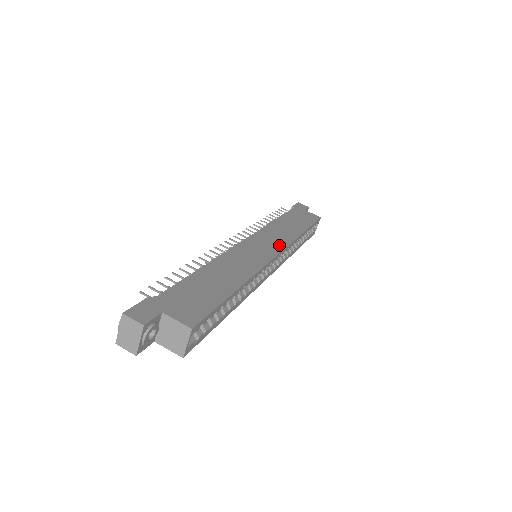
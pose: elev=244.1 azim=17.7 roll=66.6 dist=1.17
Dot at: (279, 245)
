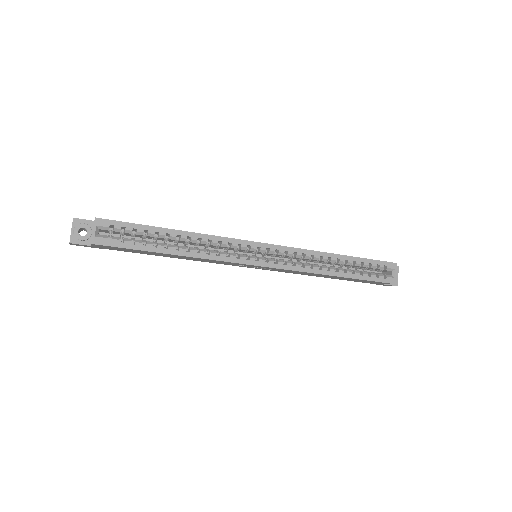
Dot at: occluded
